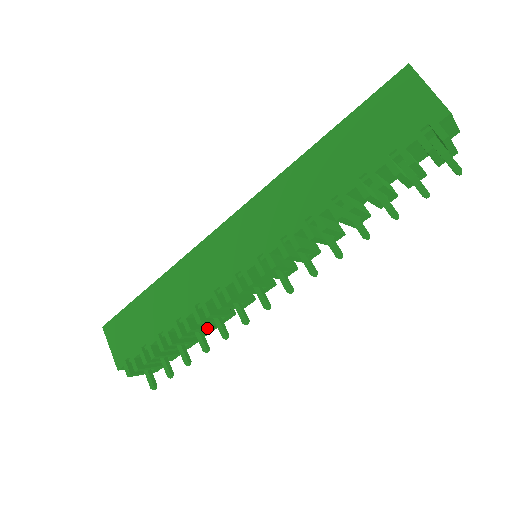
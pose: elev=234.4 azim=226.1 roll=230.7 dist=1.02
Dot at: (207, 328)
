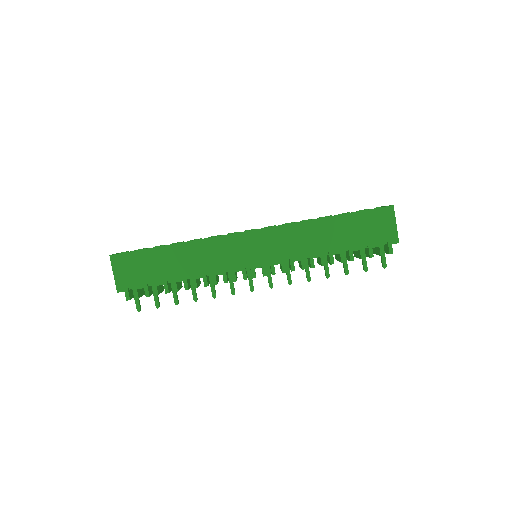
Dot at: (199, 285)
